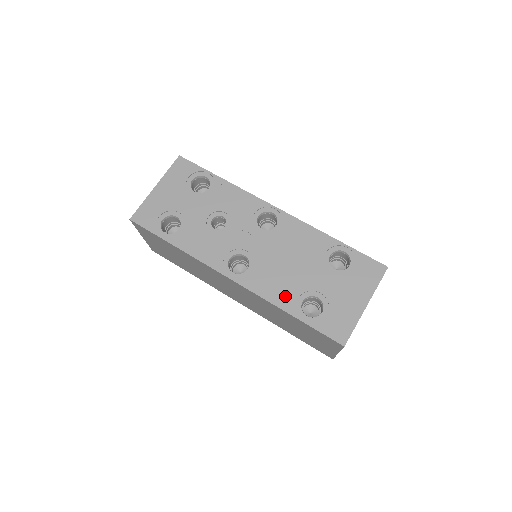
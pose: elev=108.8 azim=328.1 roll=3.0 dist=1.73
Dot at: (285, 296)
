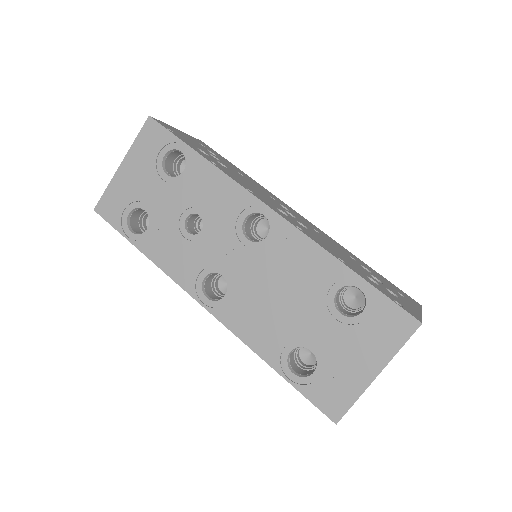
Dot at: (268, 341)
